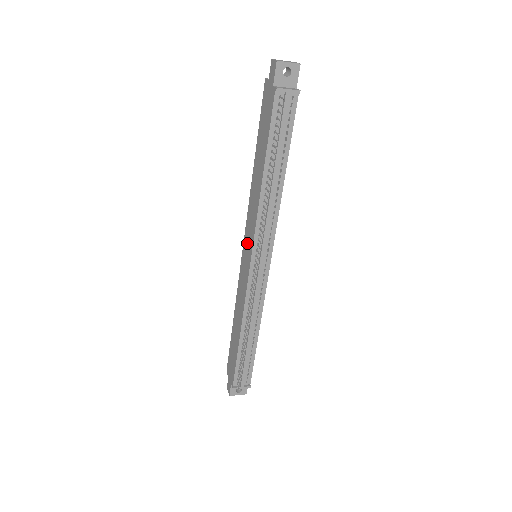
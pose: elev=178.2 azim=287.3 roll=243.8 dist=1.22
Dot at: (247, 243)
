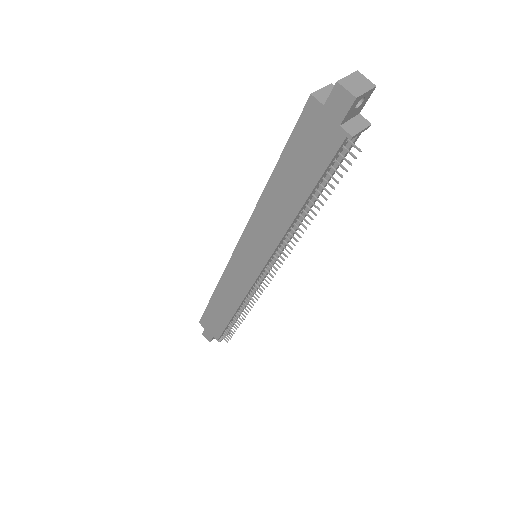
Dot at: (250, 251)
